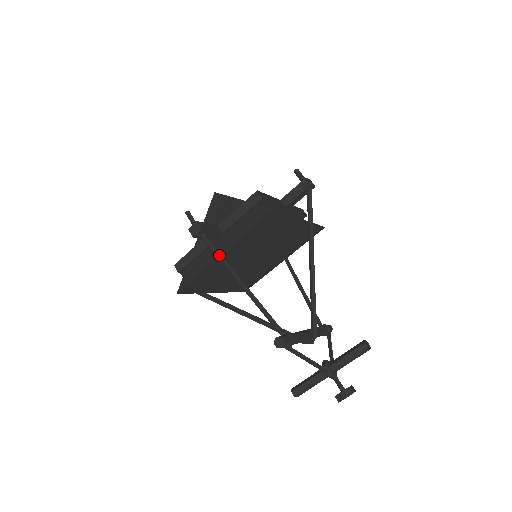
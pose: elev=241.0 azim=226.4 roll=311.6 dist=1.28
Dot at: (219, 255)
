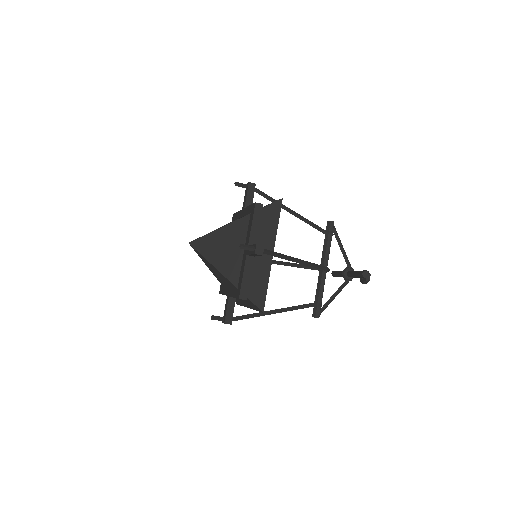
Dot at: (250, 317)
